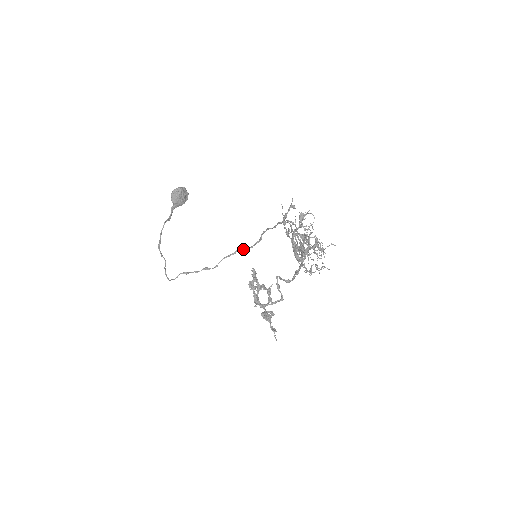
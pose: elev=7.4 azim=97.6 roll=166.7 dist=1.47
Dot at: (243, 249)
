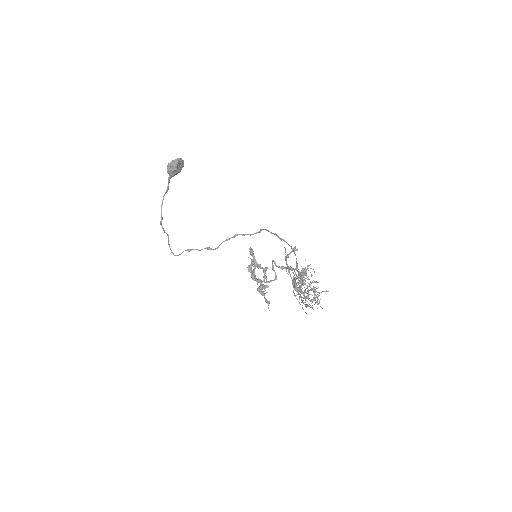
Dot at: (242, 235)
